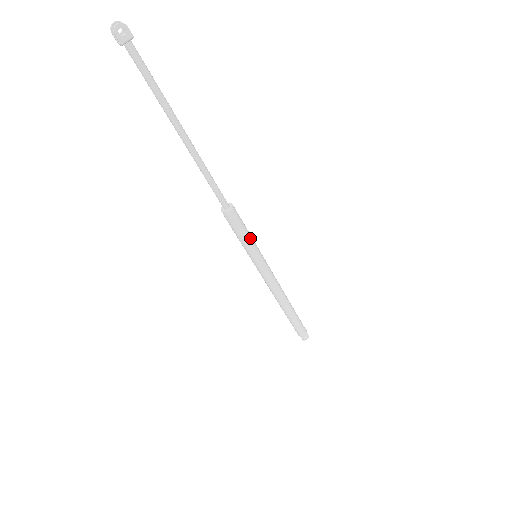
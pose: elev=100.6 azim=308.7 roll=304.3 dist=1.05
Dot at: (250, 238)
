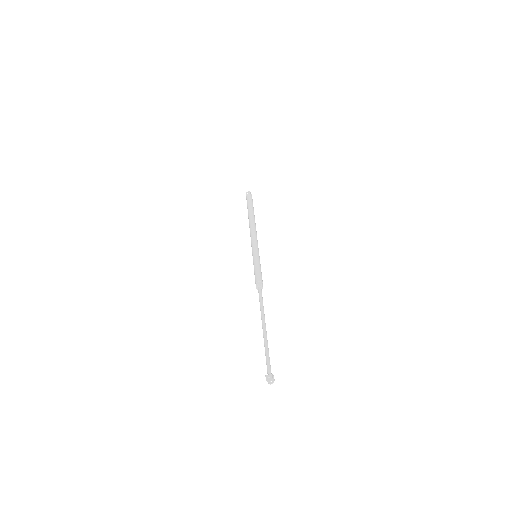
Dot at: occluded
